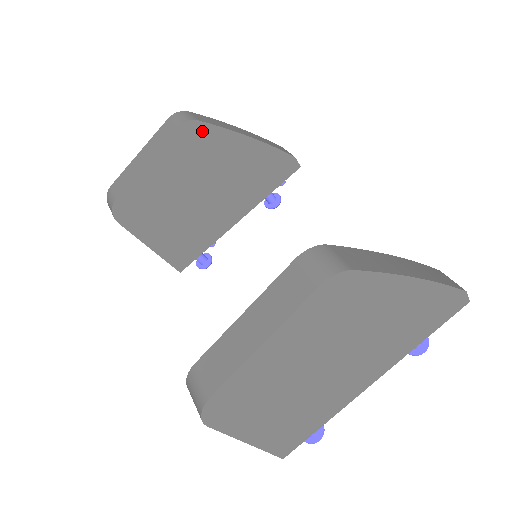
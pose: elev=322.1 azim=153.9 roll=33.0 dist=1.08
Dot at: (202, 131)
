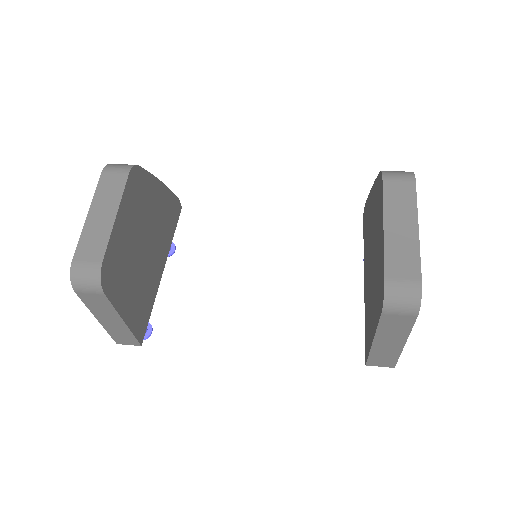
Dot at: (140, 176)
